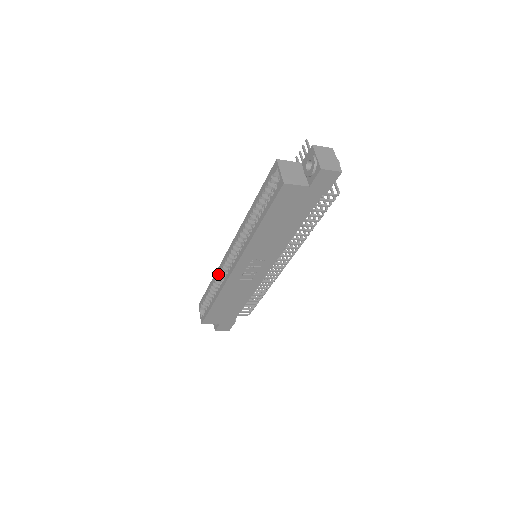
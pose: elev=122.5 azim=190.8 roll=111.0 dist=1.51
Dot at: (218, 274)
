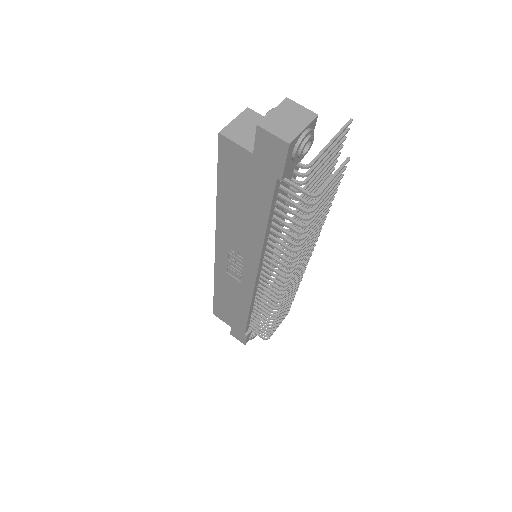
Dot at: occluded
